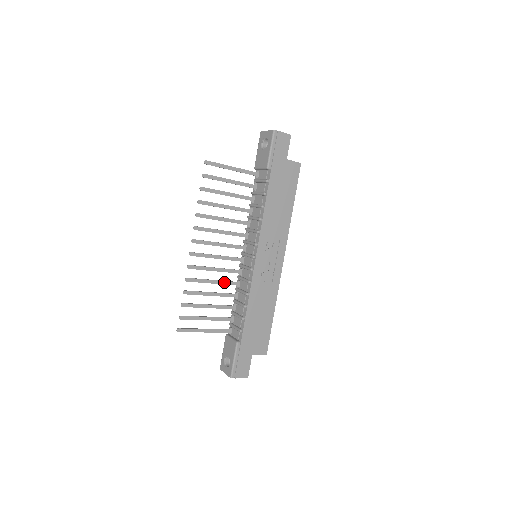
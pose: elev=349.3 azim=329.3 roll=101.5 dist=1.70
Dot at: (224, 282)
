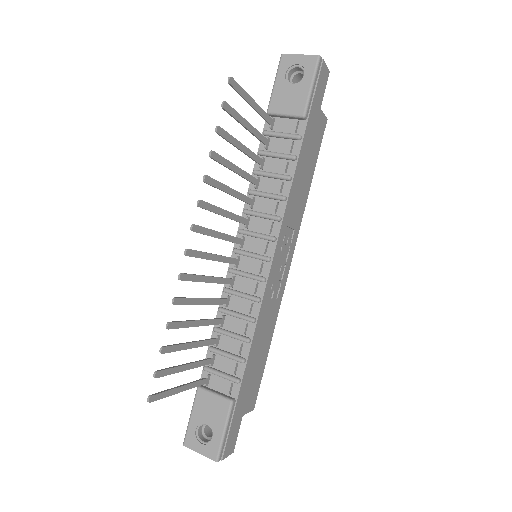
Dot at: (215, 300)
